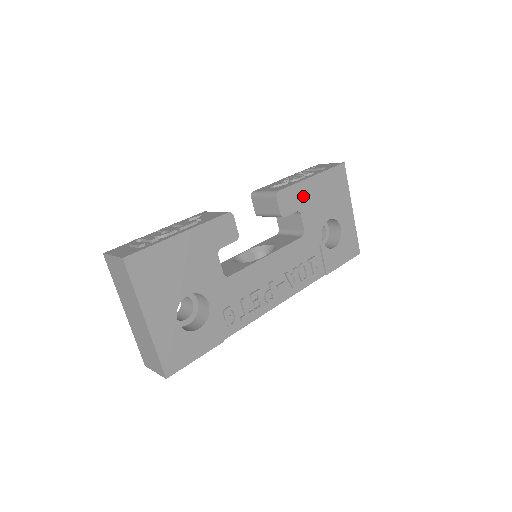
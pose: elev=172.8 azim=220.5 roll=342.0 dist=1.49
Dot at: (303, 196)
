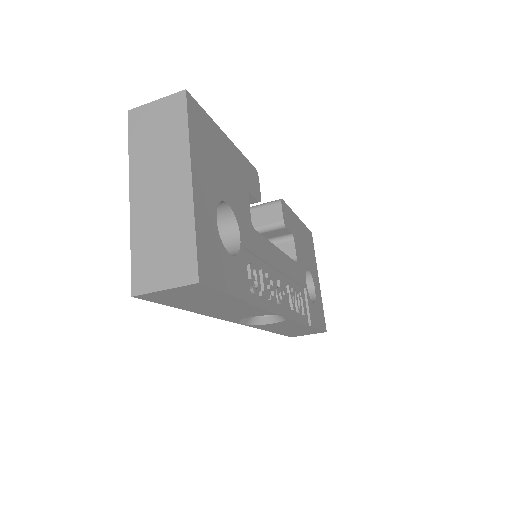
Dot at: (294, 226)
